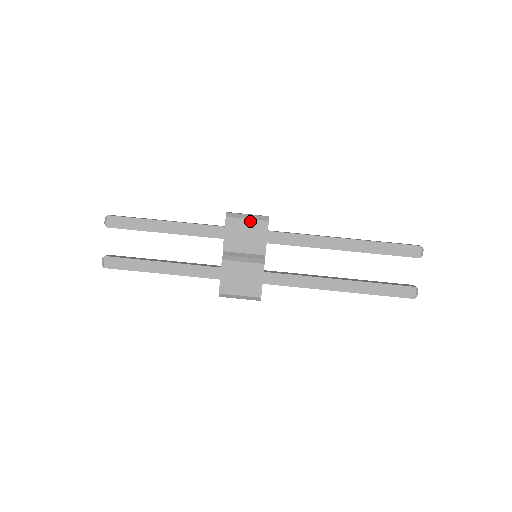
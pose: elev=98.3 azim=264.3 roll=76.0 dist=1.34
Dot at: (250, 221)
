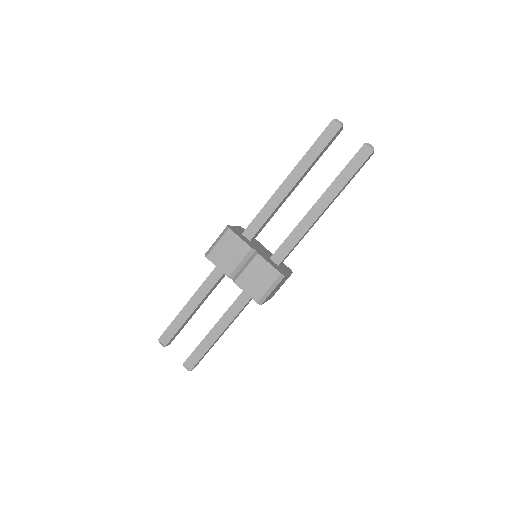
Dot at: (220, 242)
